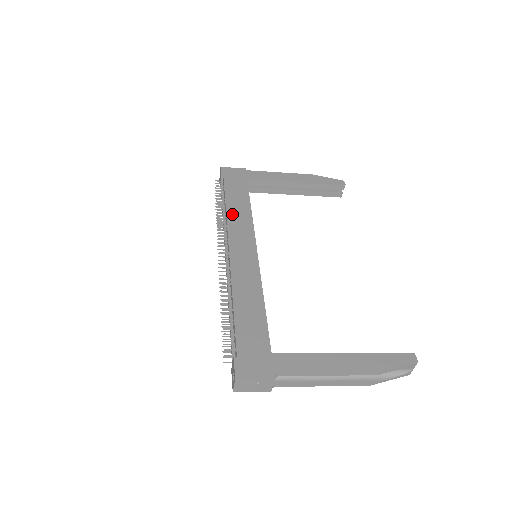
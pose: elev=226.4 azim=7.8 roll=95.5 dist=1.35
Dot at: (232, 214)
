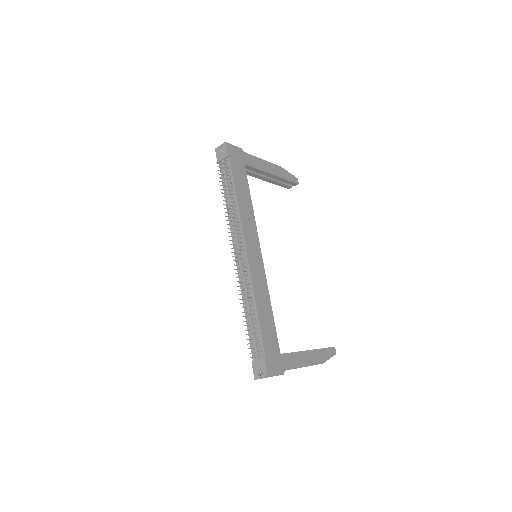
Dot at: (242, 210)
